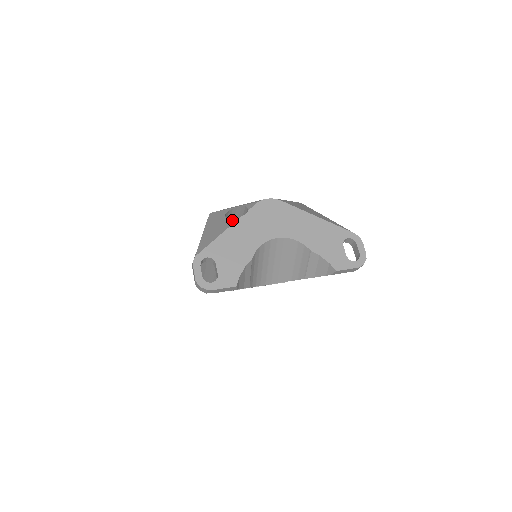
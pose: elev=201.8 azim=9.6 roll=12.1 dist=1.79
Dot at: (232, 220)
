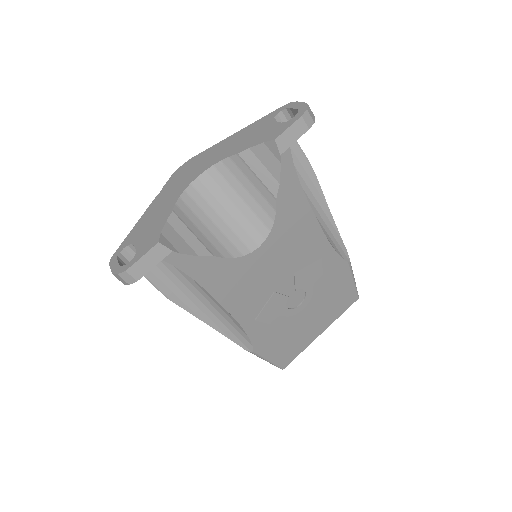
Dot at: occluded
